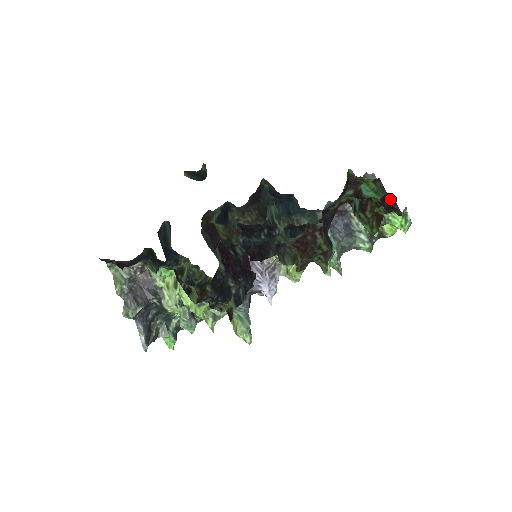
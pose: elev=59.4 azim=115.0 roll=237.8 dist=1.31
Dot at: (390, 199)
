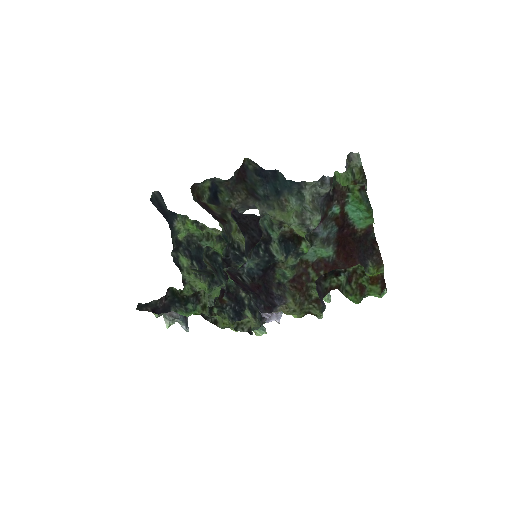
Dot at: (373, 240)
